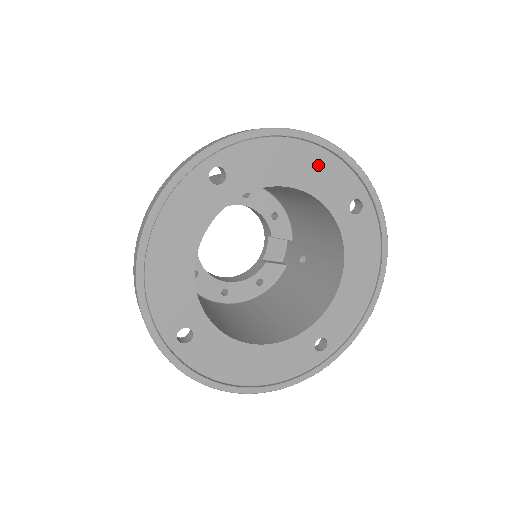
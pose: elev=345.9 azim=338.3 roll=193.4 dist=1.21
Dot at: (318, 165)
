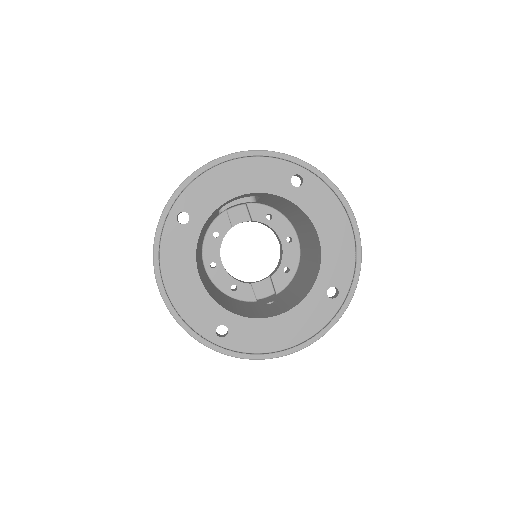
Dot at: (342, 245)
